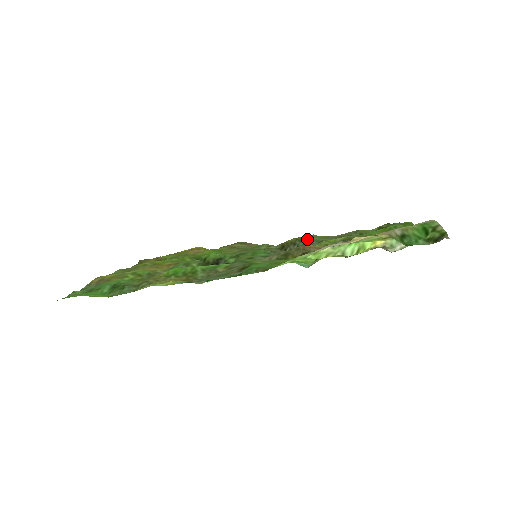
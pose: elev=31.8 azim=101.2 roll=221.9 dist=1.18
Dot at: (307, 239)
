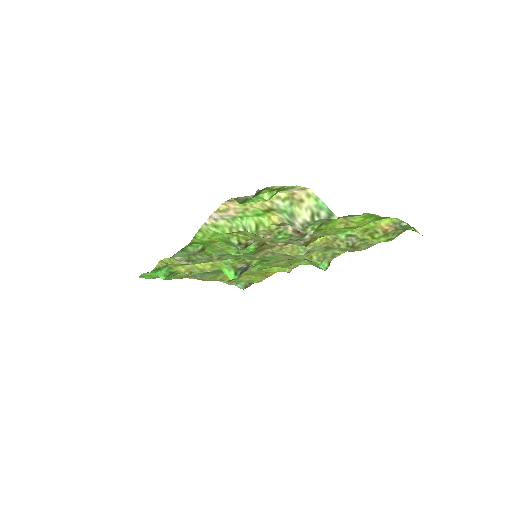
Dot at: occluded
